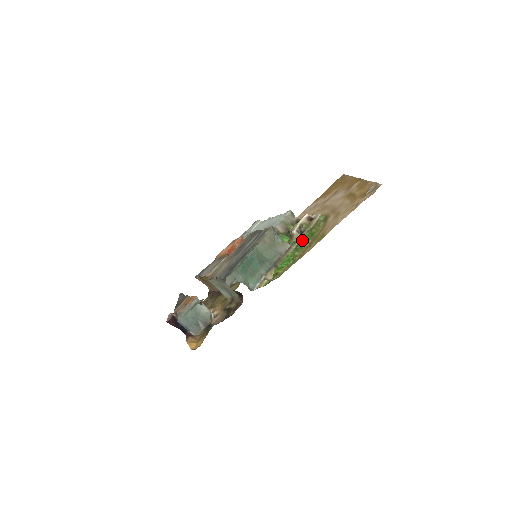
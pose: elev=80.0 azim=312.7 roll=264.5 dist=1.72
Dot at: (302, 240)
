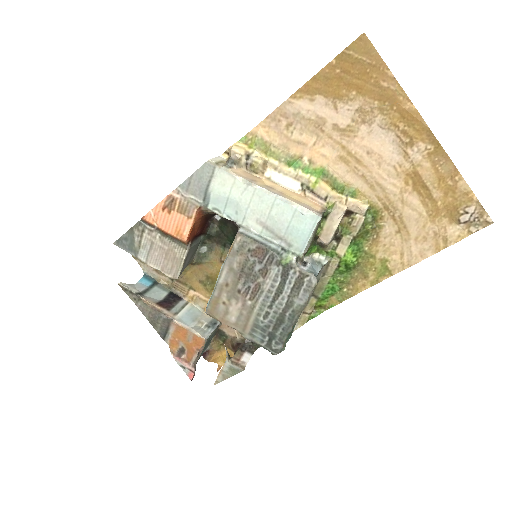
Dot at: (349, 264)
